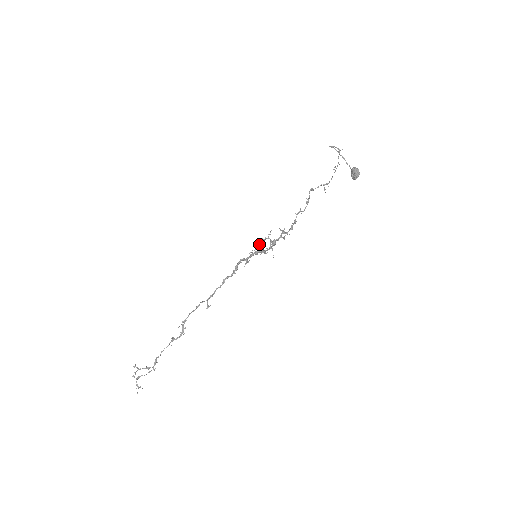
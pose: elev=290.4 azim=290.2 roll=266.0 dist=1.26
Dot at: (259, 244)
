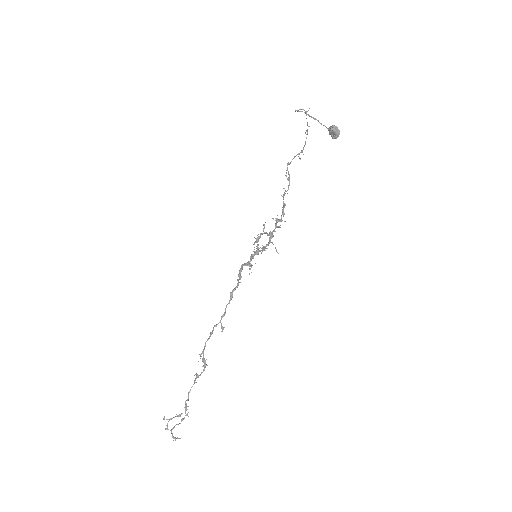
Dot at: (255, 242)
